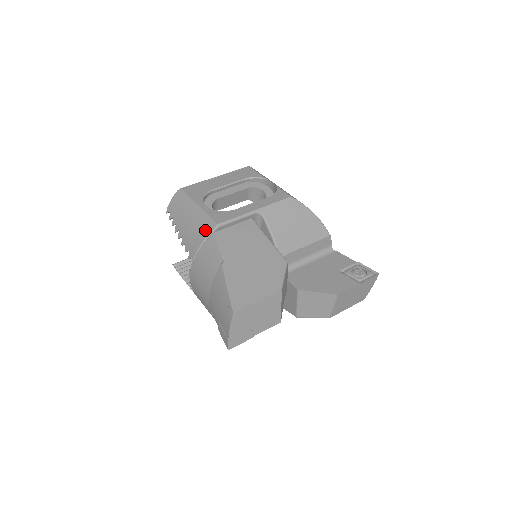
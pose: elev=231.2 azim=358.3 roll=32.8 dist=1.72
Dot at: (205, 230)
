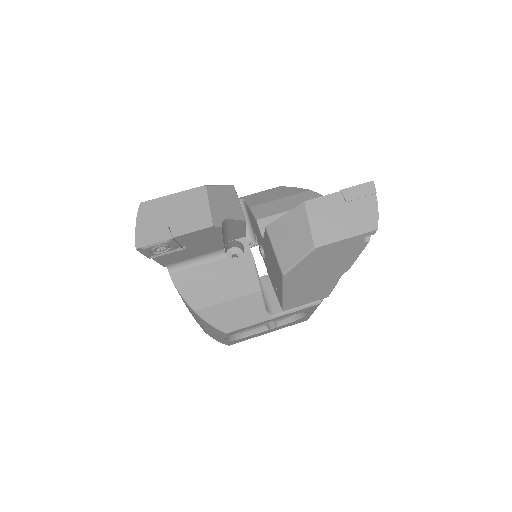
Dot at: occluded
